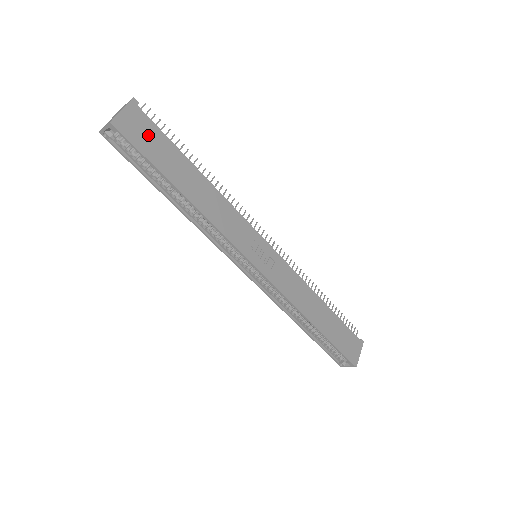
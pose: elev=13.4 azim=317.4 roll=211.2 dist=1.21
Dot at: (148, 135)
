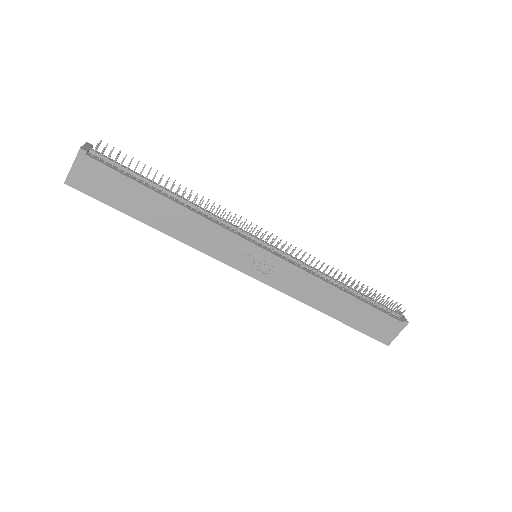
Dot at: (104, 181)
